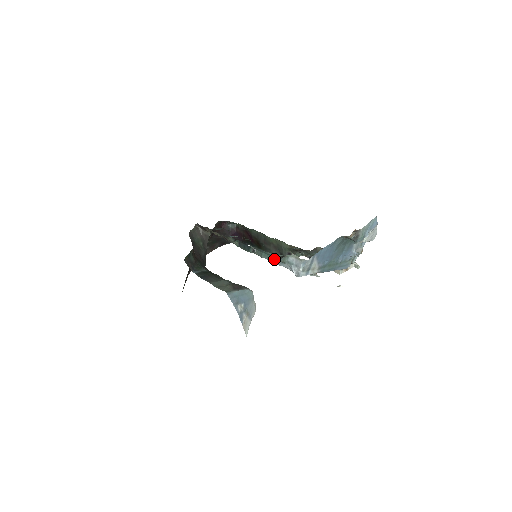
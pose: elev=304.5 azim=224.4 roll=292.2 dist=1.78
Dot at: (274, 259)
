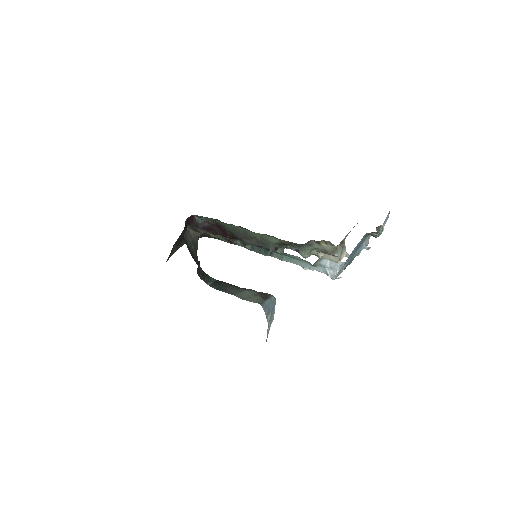
Dot at: (300, 262)
